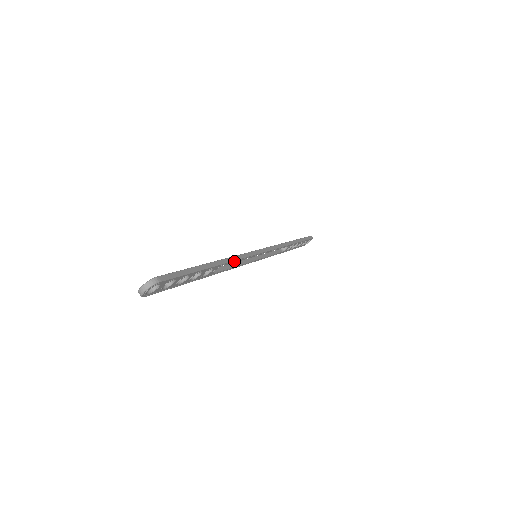
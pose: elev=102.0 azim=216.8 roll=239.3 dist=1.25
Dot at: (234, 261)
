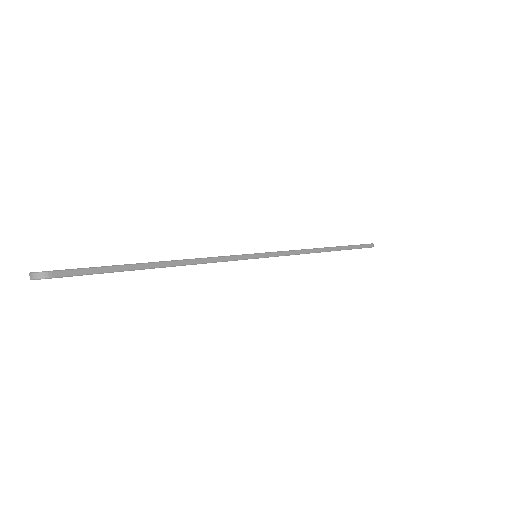
Dot at: (204, 263)
